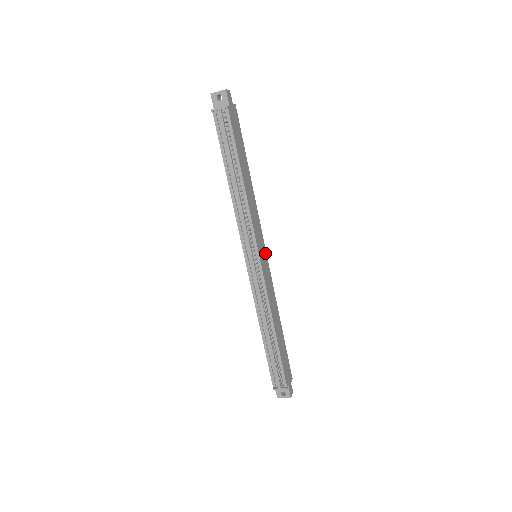
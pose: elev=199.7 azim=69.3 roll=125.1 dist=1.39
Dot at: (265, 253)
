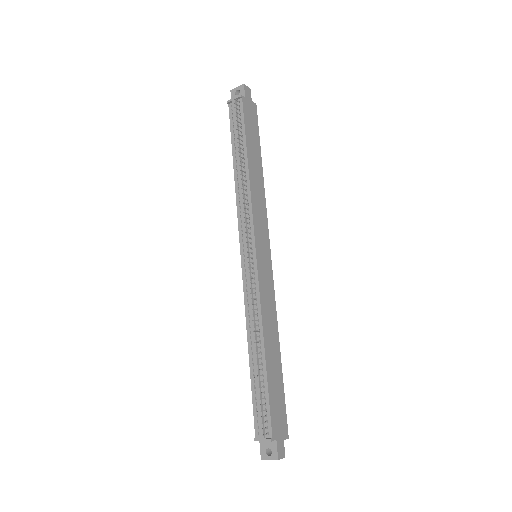
Dot at: (269, 256)
